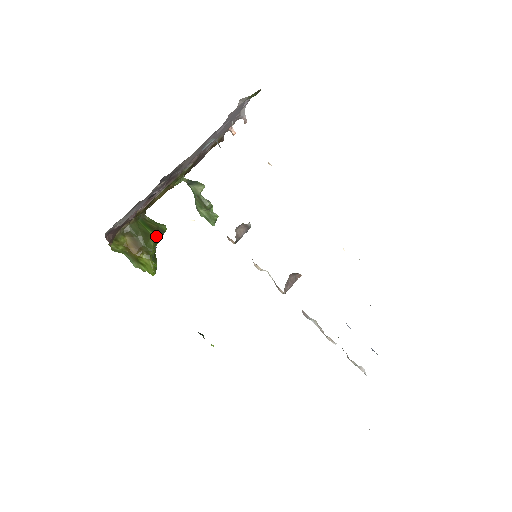
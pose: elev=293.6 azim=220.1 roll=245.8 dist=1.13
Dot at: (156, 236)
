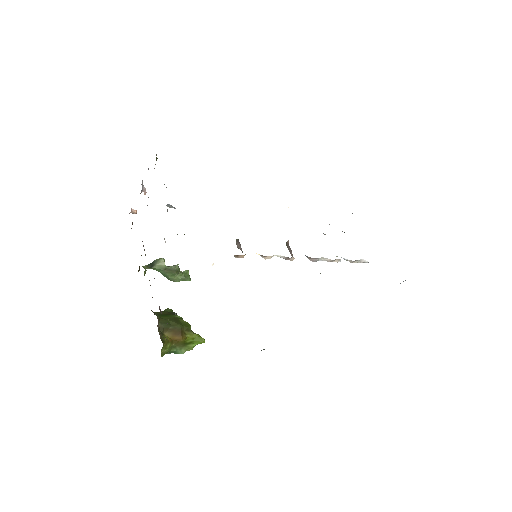
Dot at: (178, 316)
